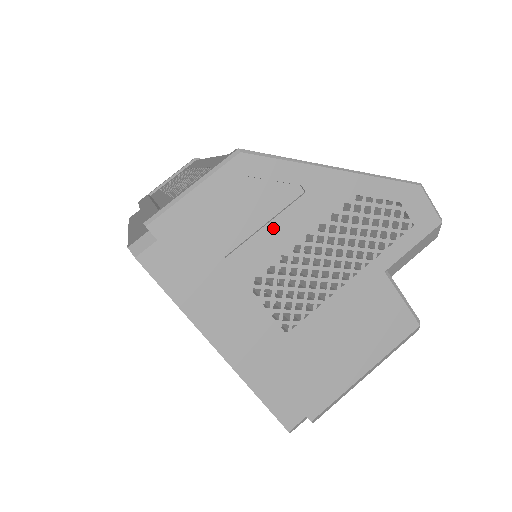
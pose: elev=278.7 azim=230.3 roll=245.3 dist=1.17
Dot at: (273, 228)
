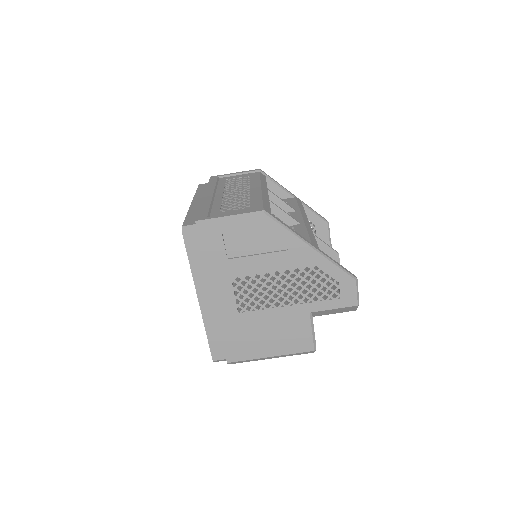
Dot at: (260, 258)
